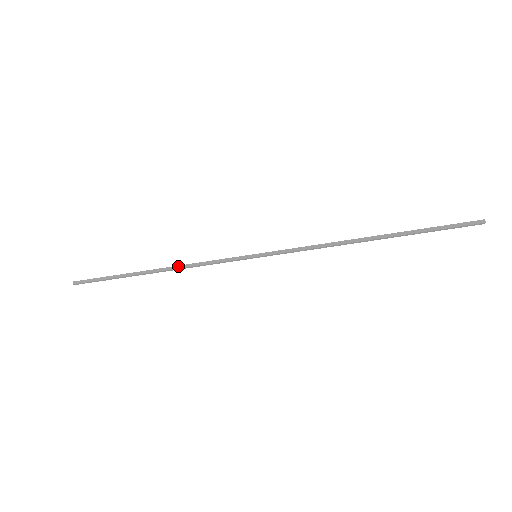
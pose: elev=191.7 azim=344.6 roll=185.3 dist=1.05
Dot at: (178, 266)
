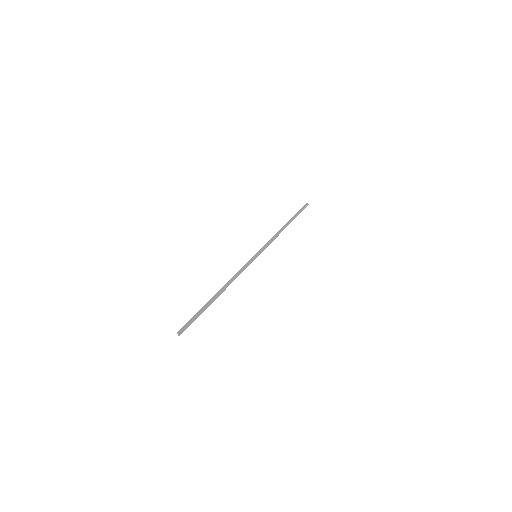
Dot at: (228, 282)
